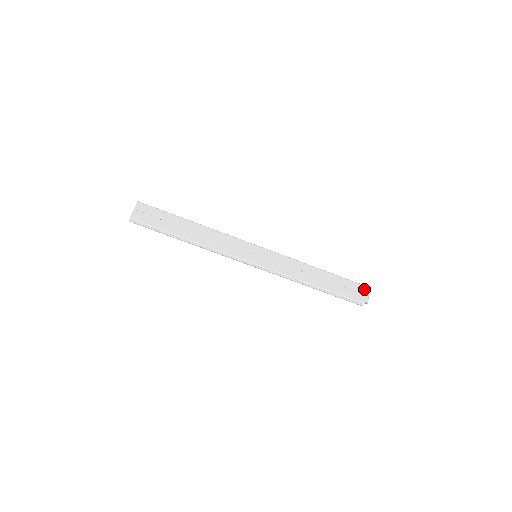
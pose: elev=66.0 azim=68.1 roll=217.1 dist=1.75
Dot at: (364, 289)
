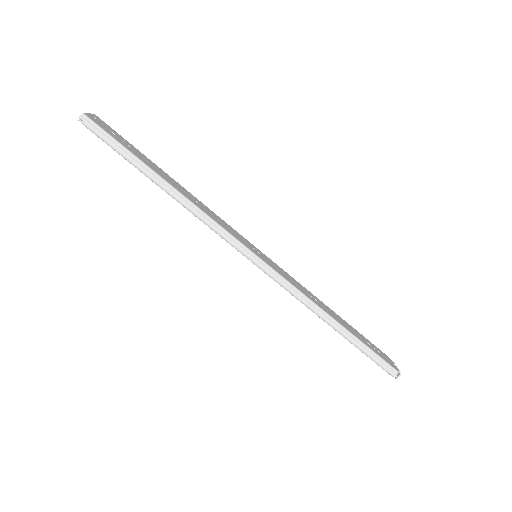
Dot at: (388, 358)
